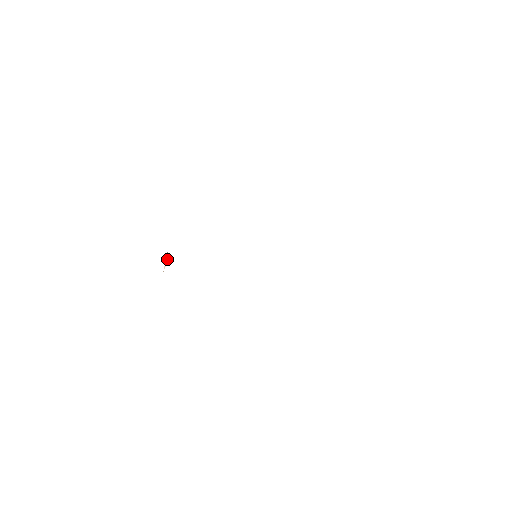
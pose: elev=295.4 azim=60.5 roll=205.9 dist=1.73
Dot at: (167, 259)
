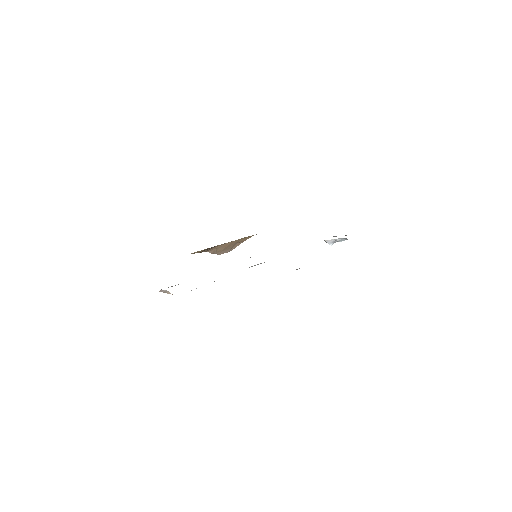
Dot at: (164, 291)
